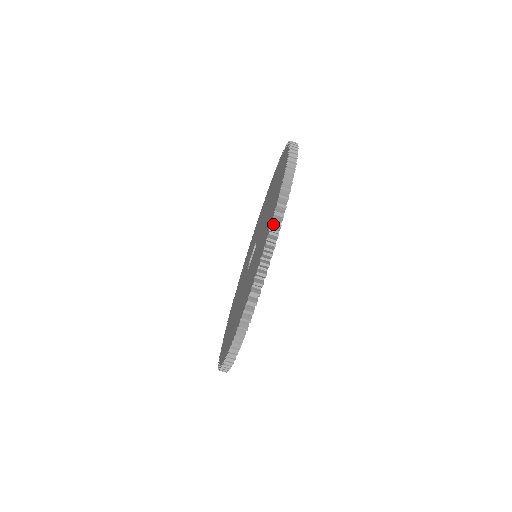
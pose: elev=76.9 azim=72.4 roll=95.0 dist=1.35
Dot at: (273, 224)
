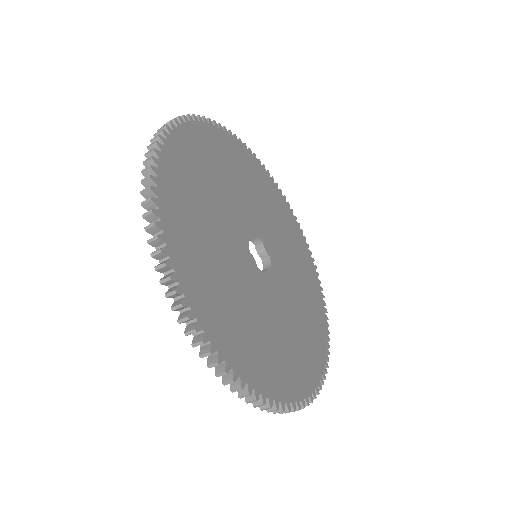
Dot at: occluded
